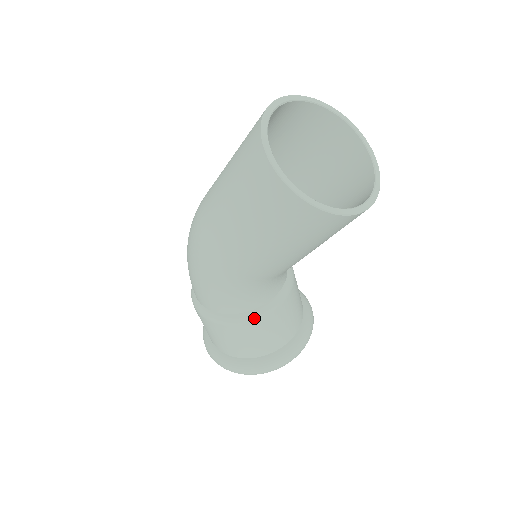
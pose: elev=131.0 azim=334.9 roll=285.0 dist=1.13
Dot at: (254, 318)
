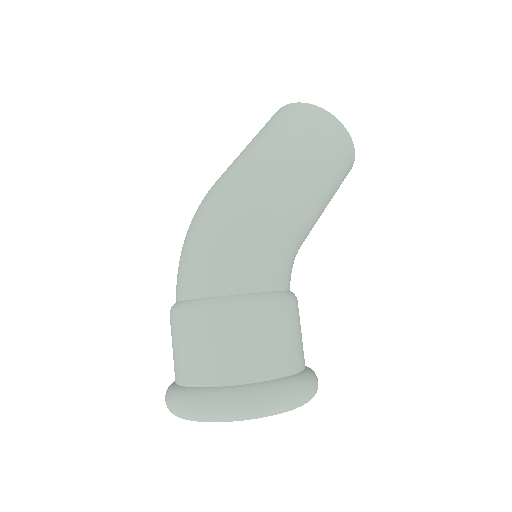
Dot at: (295, 297)
